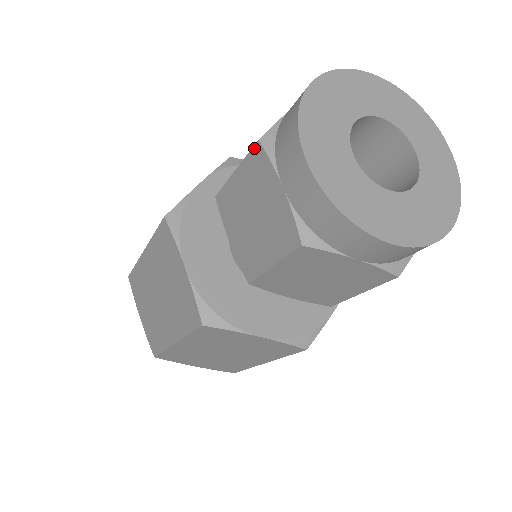
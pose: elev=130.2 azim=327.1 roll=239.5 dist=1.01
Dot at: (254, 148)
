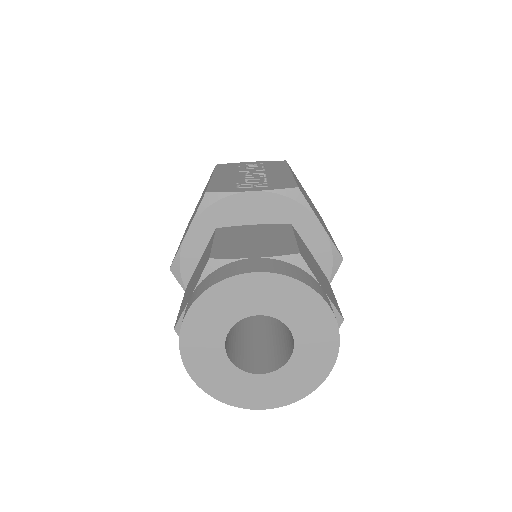
Dot at: (209, 256)
